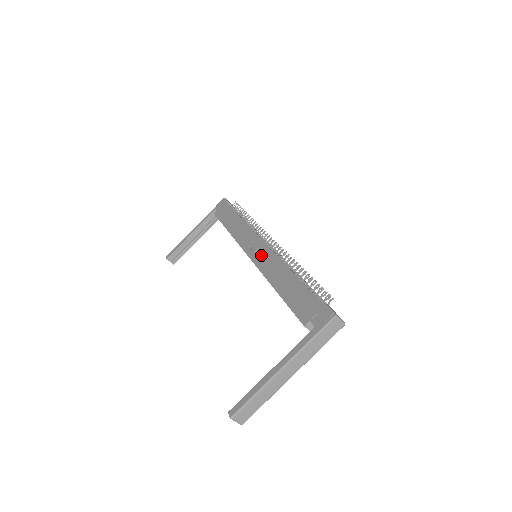
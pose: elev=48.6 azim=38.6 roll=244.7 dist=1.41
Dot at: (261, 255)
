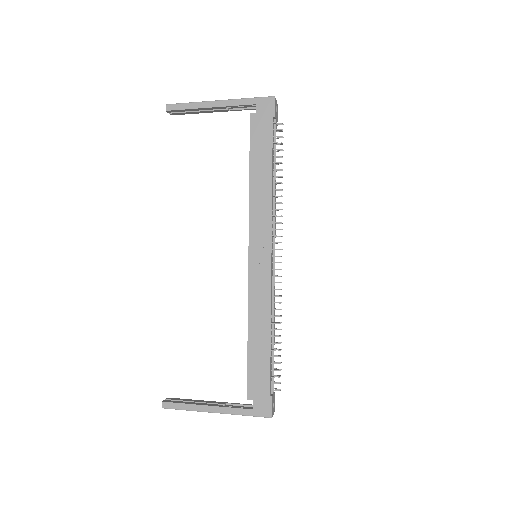
Dot at: (259, 276)
